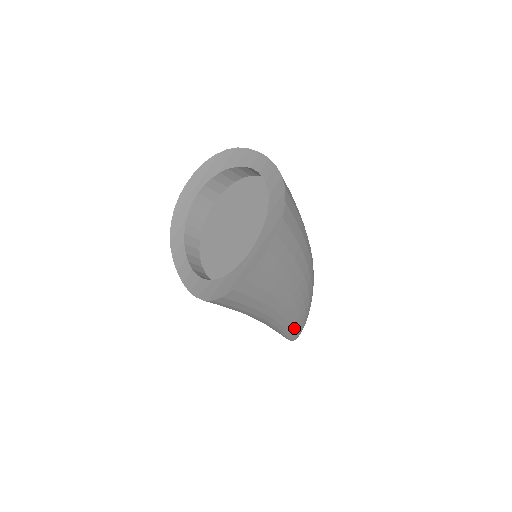
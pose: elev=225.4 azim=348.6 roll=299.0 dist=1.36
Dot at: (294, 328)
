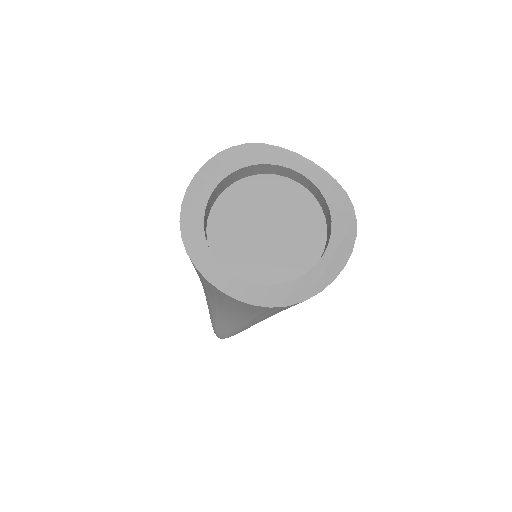
Dot at: occluded
